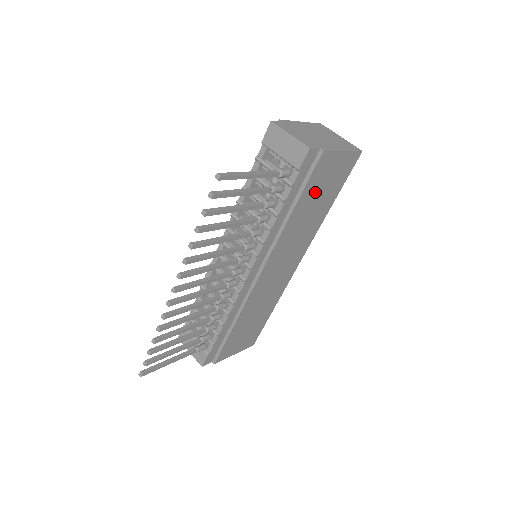
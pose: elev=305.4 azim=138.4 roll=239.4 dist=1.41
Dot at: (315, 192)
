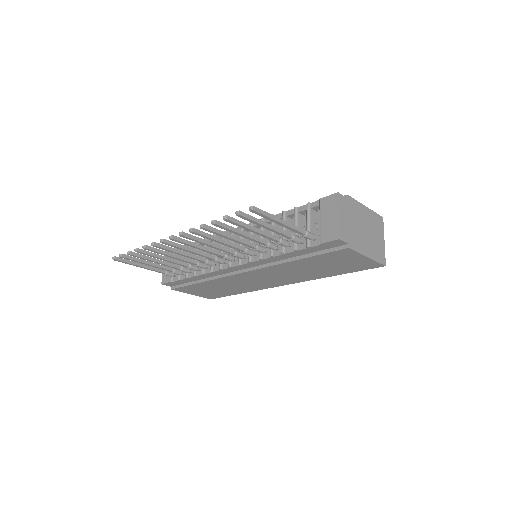
Dot at: (325, 262)
